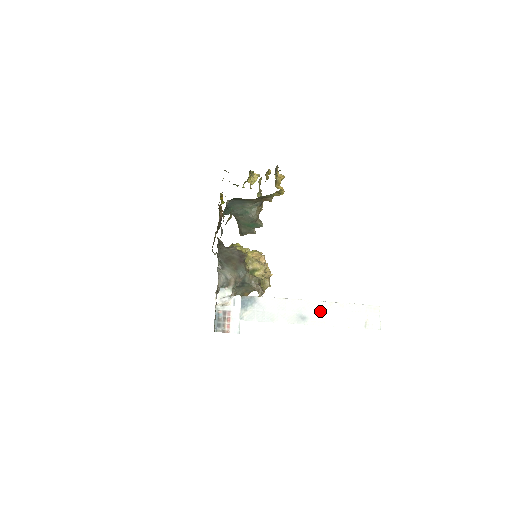
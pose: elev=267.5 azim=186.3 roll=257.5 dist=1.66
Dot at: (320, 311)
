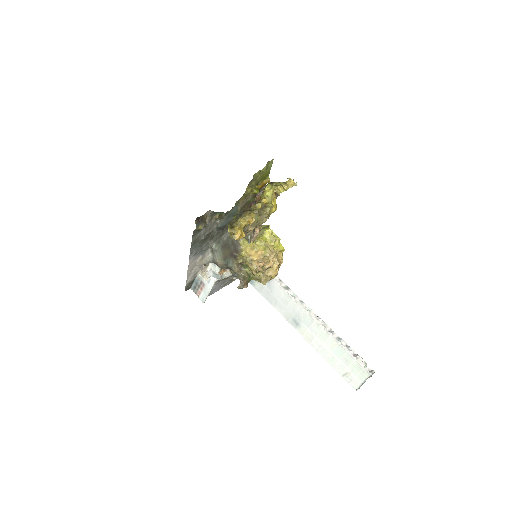
Dot at: (313, 330)
